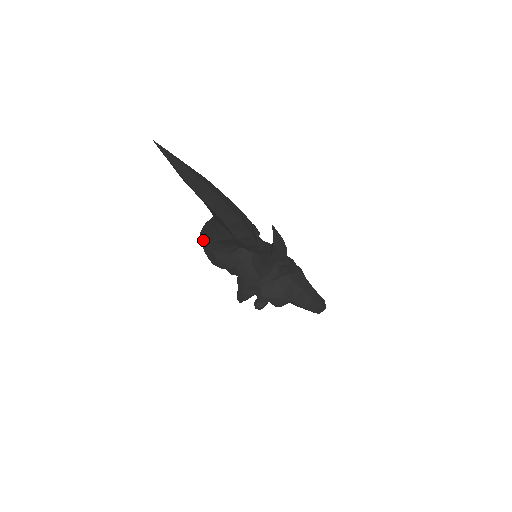
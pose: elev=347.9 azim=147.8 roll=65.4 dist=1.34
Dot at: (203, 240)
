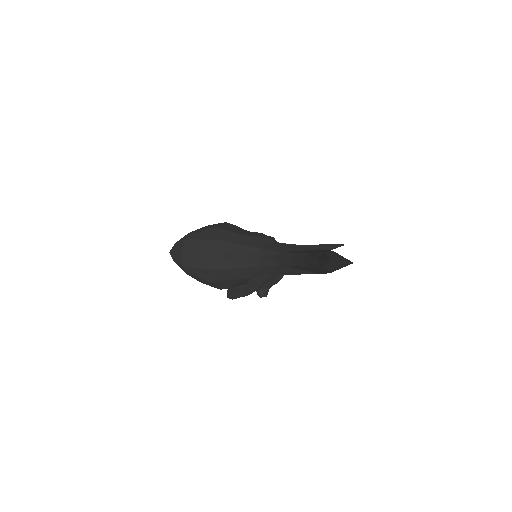
Dot at: (213, 276)
